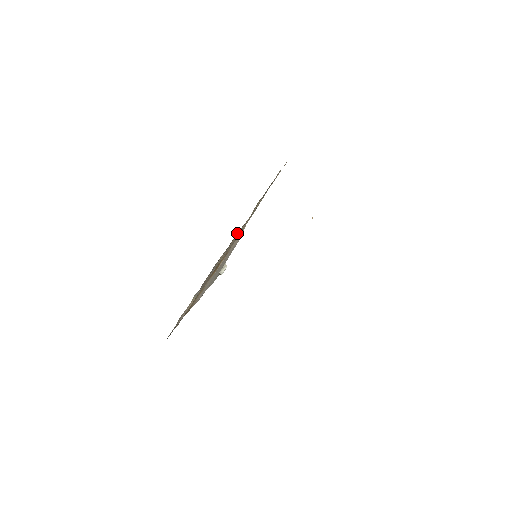
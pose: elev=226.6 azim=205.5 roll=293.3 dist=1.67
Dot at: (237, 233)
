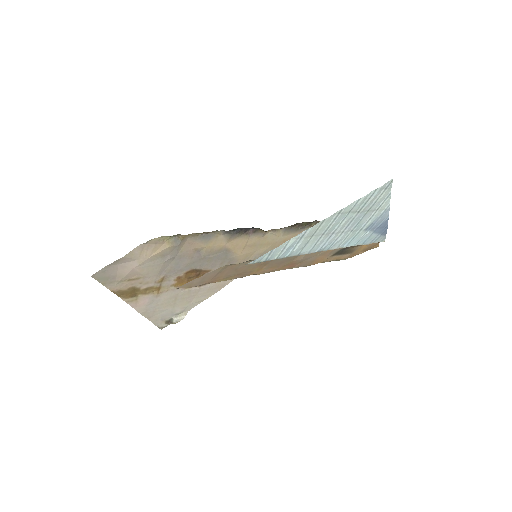
Dot at: (246, 236)
